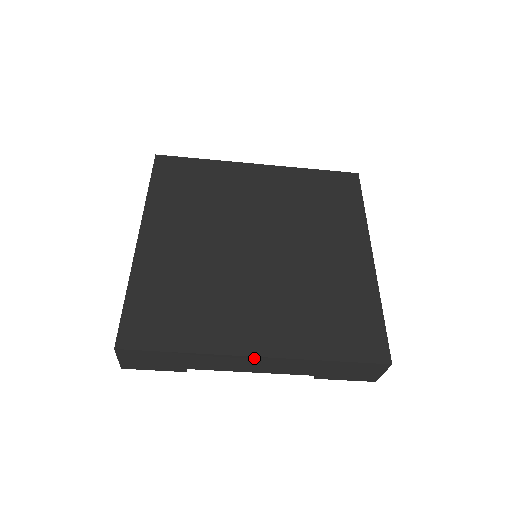
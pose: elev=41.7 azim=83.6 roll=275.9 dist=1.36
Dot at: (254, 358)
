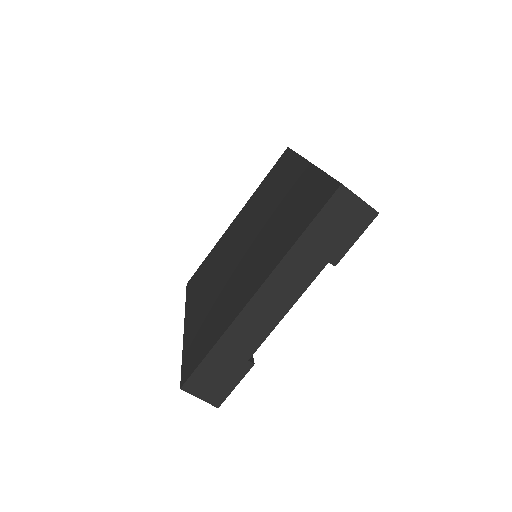
Dot at: (257, 297)
